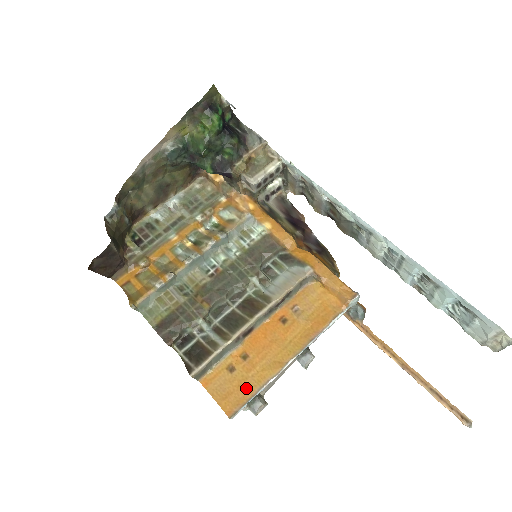
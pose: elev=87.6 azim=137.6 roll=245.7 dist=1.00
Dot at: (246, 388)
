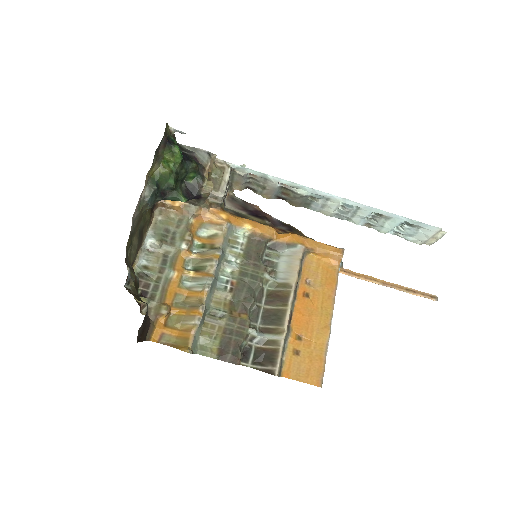
Dot at: (317, 359)
